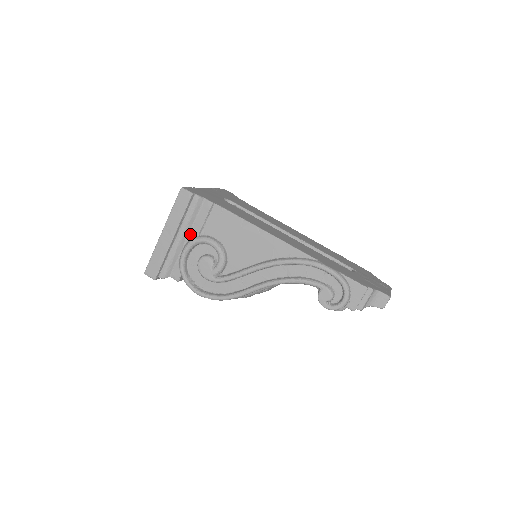
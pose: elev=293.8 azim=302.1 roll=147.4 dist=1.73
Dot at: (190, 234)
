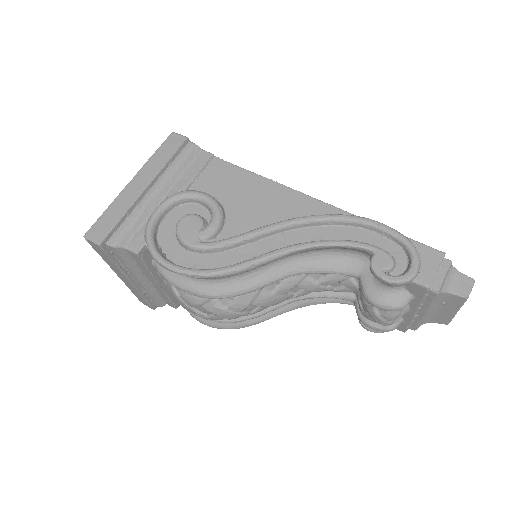
Dot at: (172, 190)
